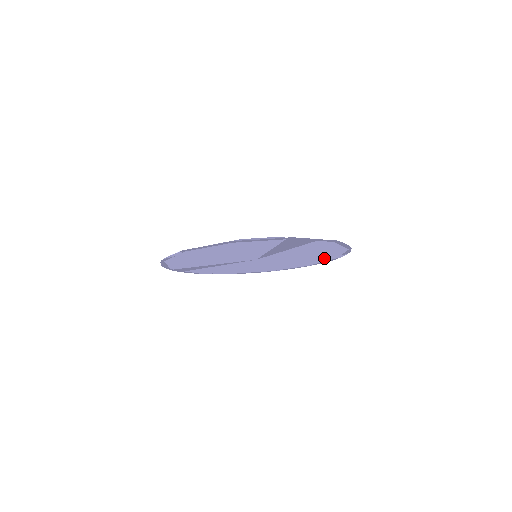
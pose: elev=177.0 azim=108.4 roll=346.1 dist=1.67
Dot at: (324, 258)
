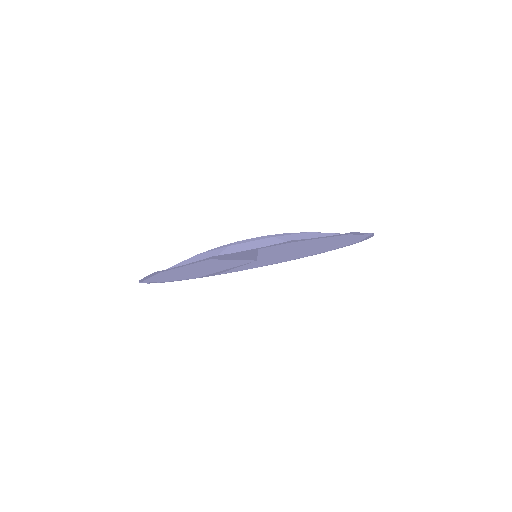
Dot at: (350, 239)
